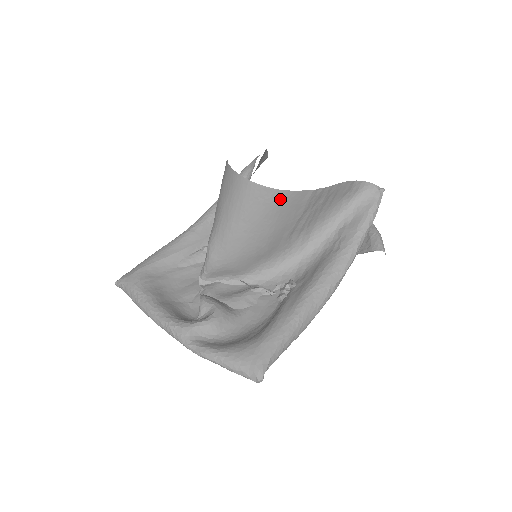
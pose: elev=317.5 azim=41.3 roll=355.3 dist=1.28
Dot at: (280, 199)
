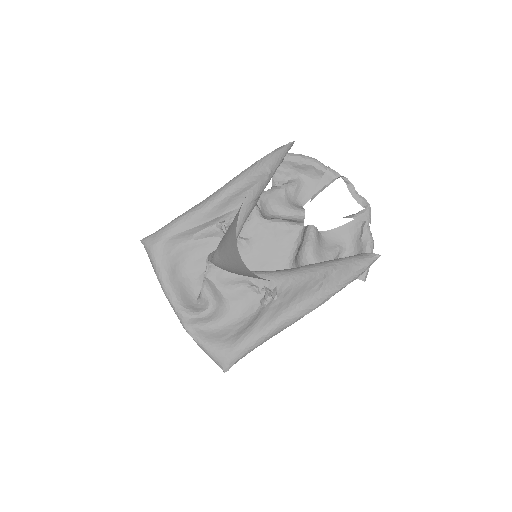
Dot at: occluded
